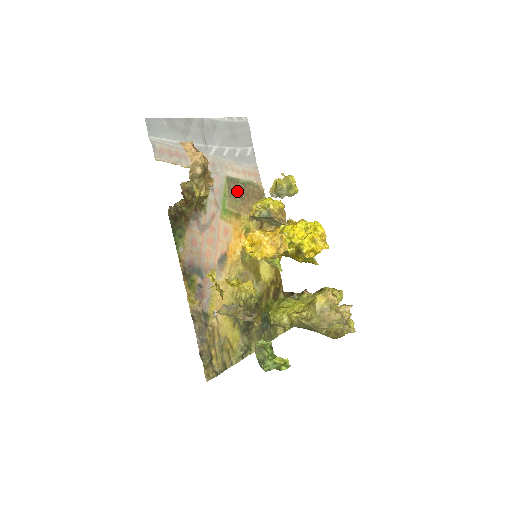
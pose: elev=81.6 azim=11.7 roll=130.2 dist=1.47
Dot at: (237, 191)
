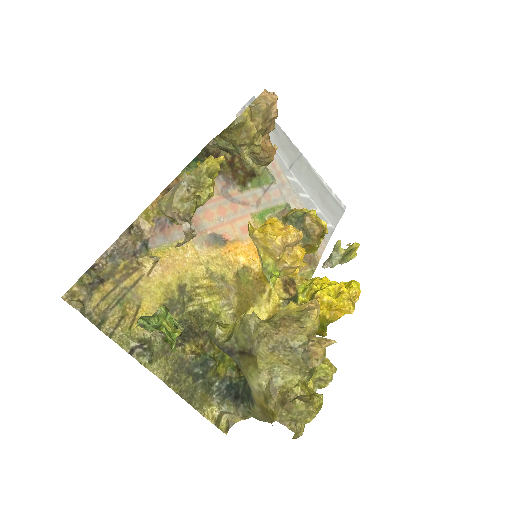
Dot at: occluded
